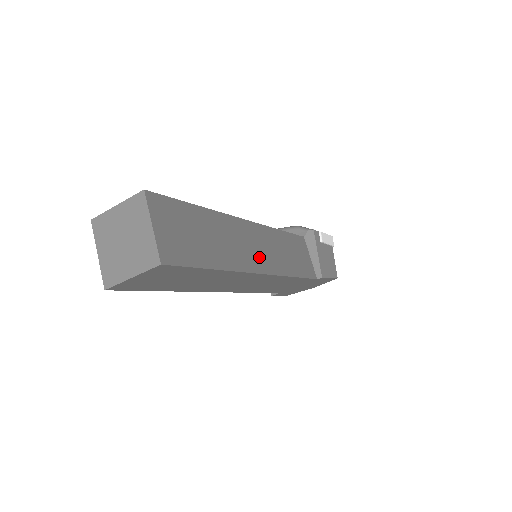
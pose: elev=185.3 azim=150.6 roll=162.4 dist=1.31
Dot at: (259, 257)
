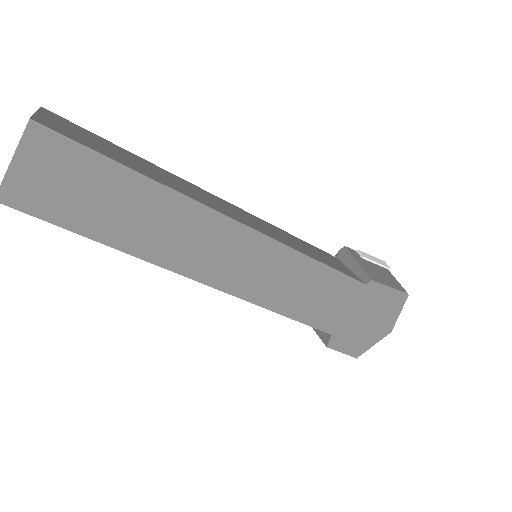
Dot at: (230, 213)
